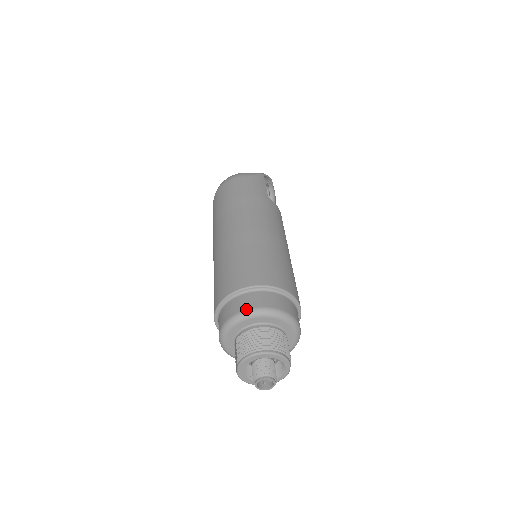
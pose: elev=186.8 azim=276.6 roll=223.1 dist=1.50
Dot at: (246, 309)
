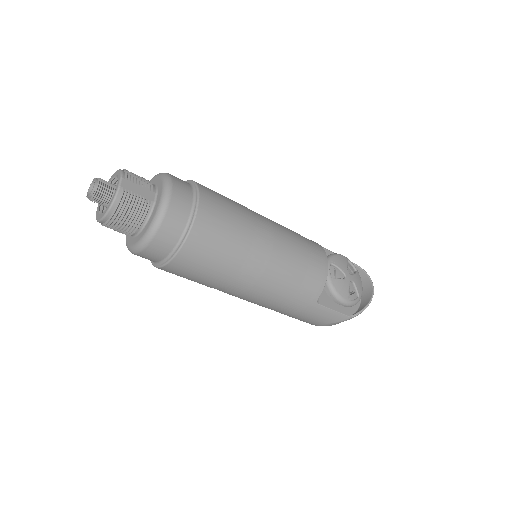
Dot at: occluded
